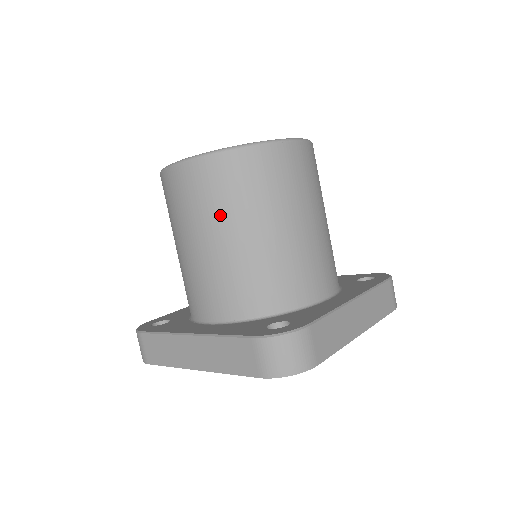
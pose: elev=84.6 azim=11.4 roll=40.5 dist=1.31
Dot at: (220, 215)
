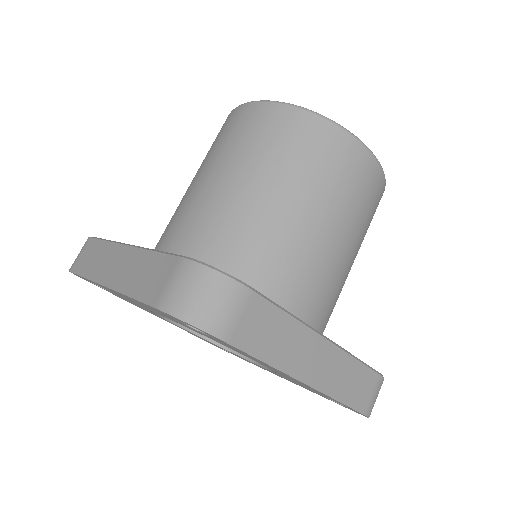
Dot at: (249, 158)
